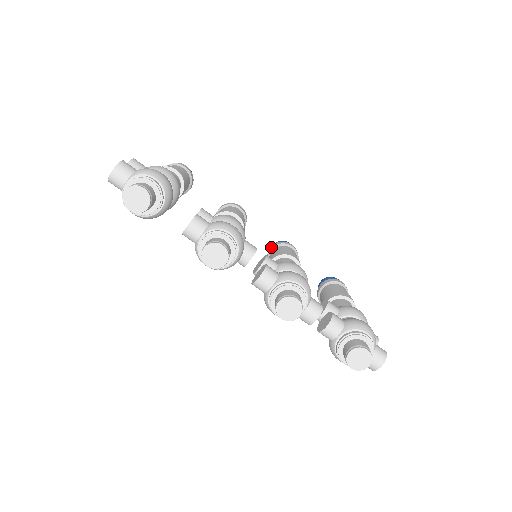
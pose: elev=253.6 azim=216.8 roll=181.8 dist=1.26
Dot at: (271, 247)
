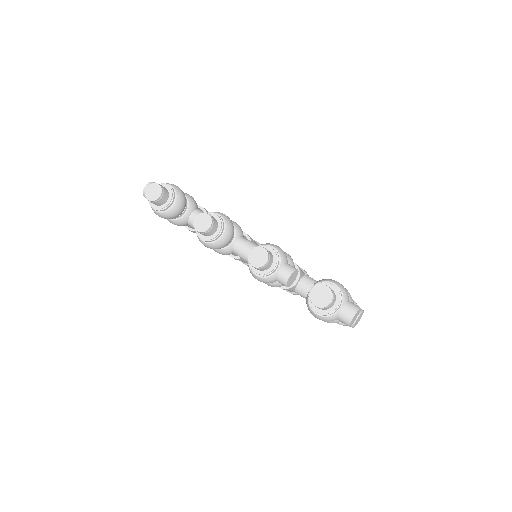
Dot at: occluded
